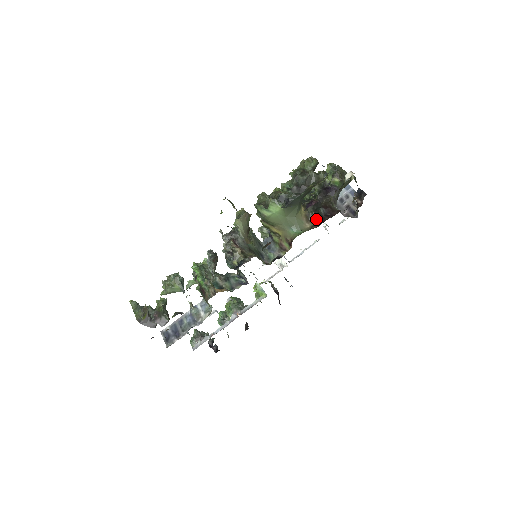
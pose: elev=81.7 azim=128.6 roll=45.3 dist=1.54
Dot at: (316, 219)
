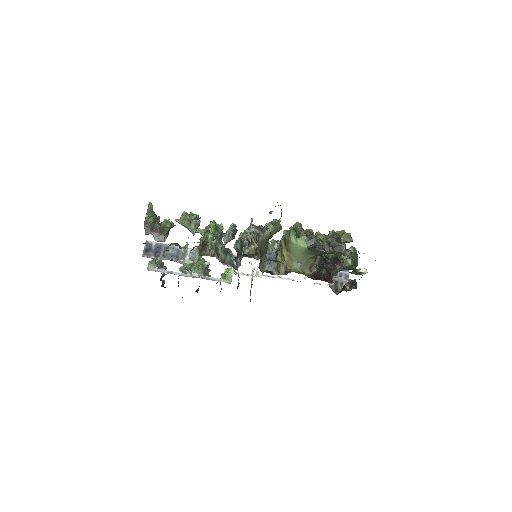
Dot at: (316, 273)
